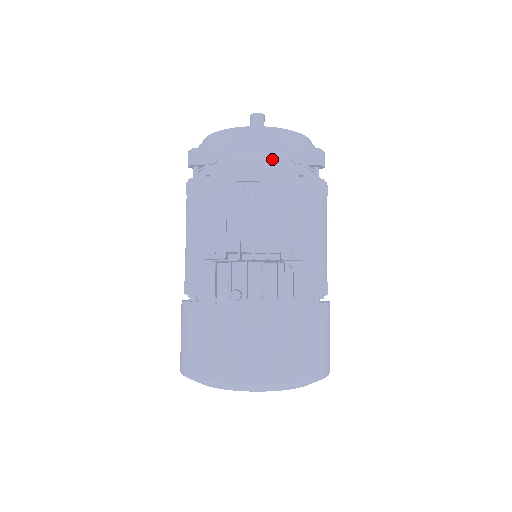
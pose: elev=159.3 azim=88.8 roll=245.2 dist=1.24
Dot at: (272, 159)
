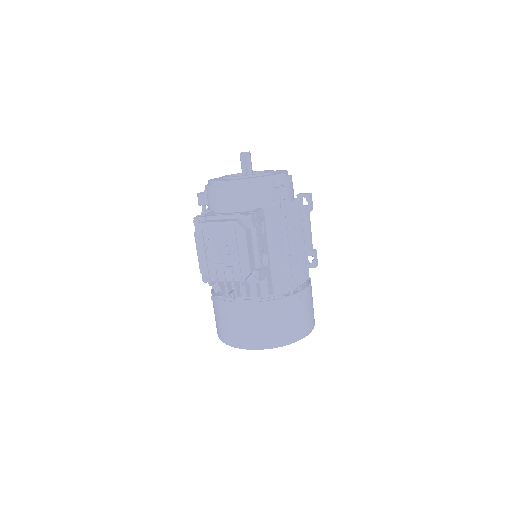
Dot at: (228, 224)
